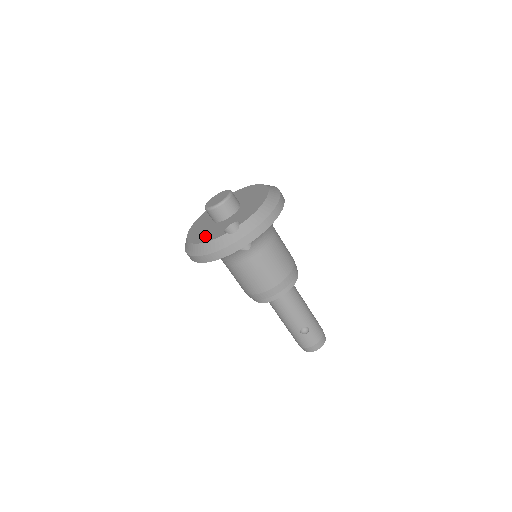
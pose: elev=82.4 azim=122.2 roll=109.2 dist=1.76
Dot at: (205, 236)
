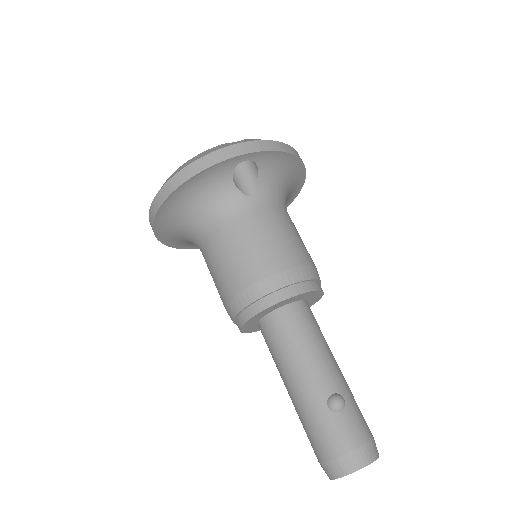
Dot at: occluded
